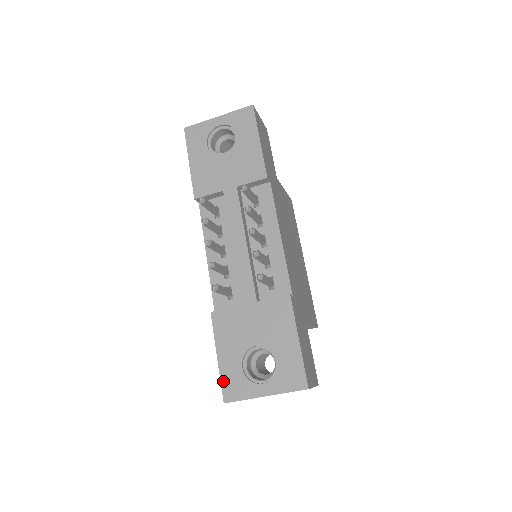
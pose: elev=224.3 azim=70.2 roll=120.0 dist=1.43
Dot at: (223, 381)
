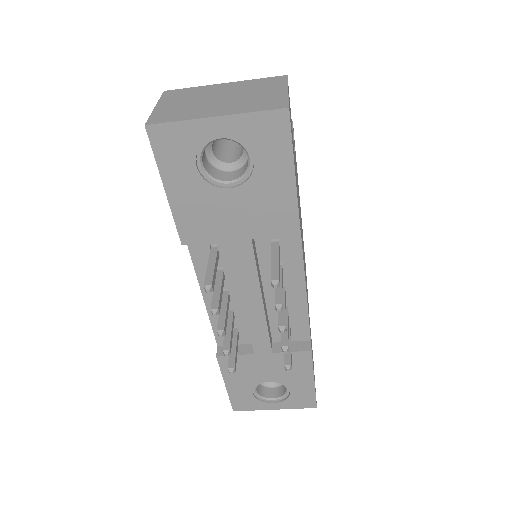
Dot at: (232, 400)
